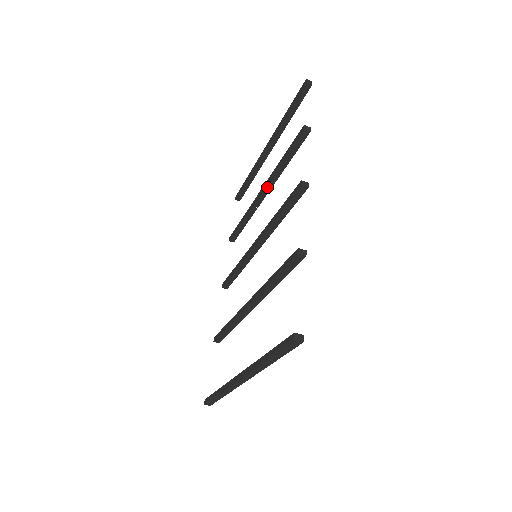
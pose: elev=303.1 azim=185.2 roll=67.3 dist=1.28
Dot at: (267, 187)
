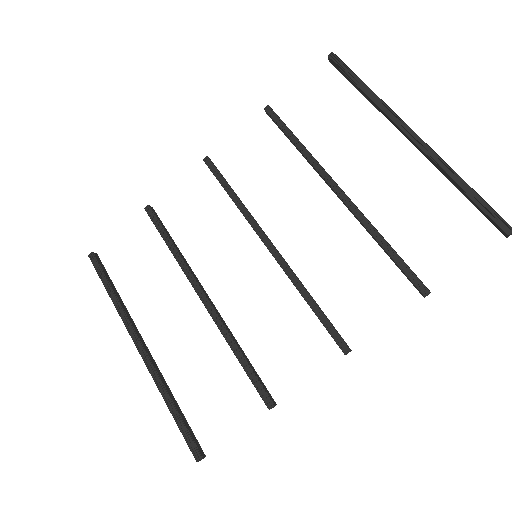
Dot at: (347, 206)
